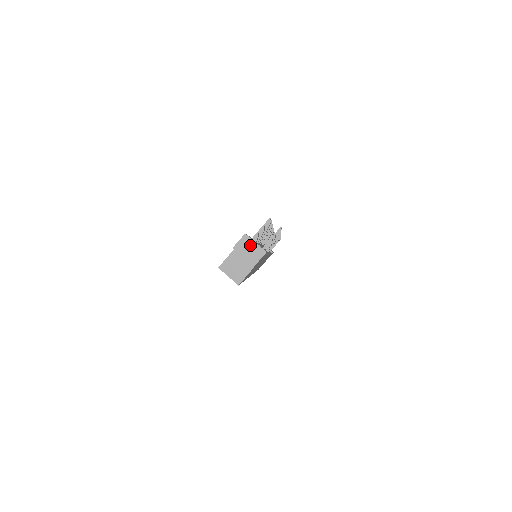
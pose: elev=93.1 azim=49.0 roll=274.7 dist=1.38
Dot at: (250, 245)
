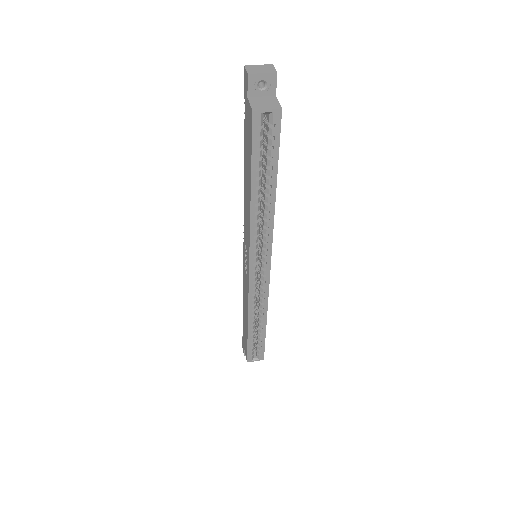
Dot at: (257, 67)
